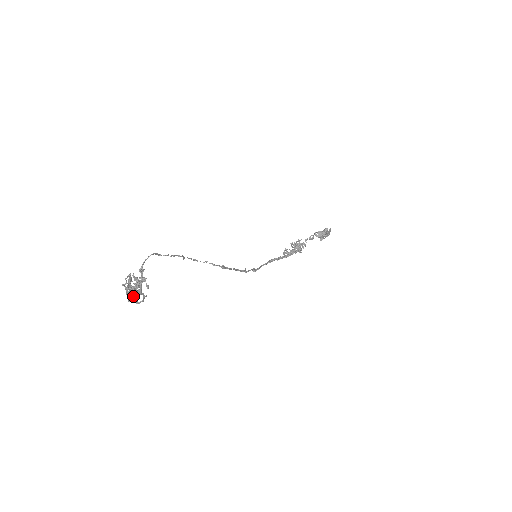
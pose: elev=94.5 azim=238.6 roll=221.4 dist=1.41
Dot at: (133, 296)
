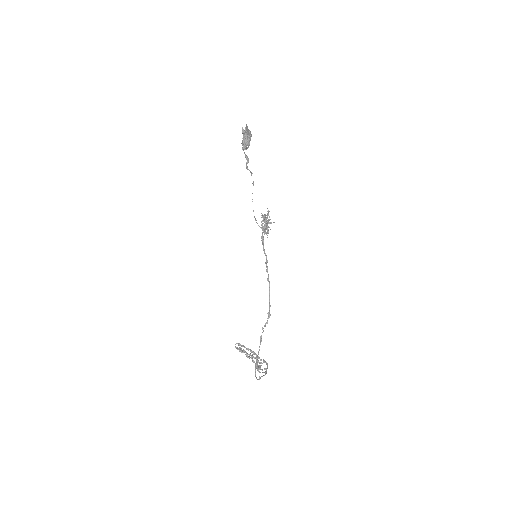
Dot at: occluded
